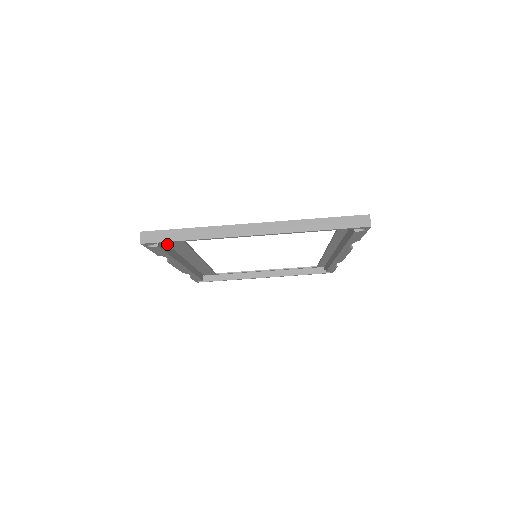
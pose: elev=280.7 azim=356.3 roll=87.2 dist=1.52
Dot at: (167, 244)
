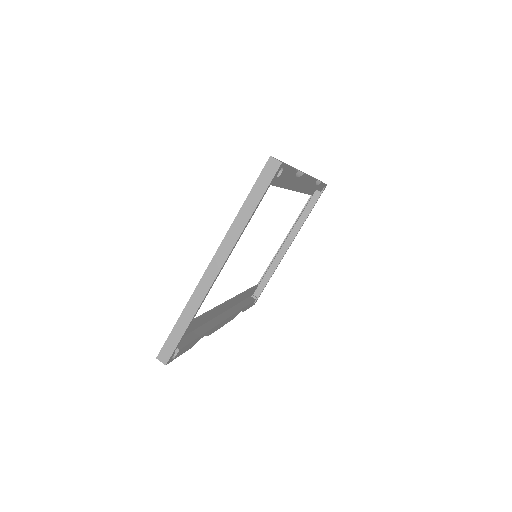
Dot at: (187, 334)
